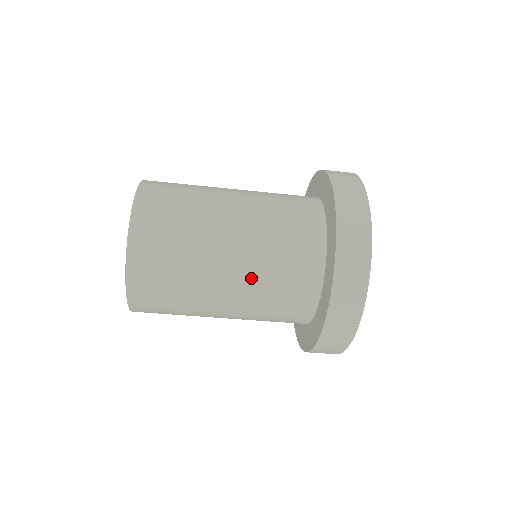
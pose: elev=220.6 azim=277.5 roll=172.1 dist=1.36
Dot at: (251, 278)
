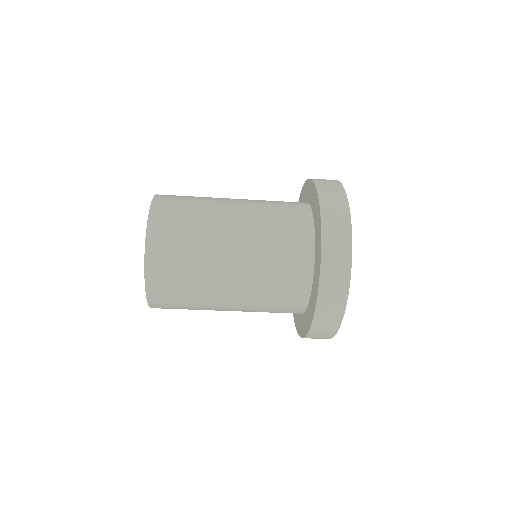
Dot at: (251, 274)
